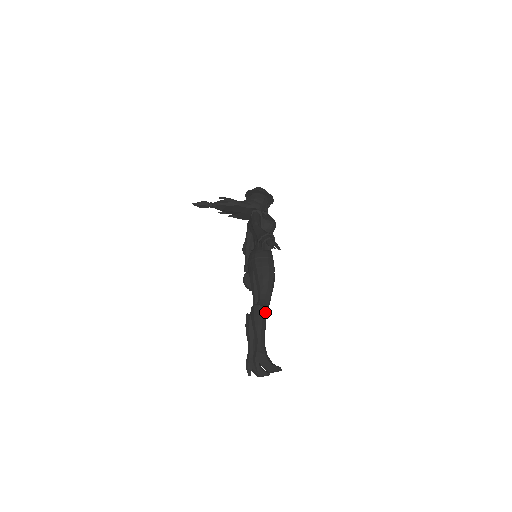
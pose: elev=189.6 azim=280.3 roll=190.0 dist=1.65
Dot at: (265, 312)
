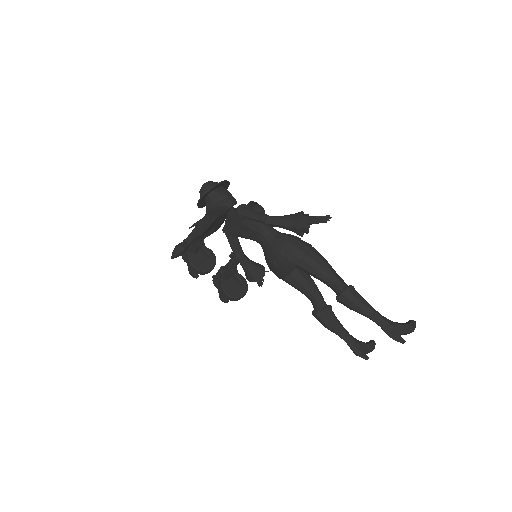
Dot at: (352, 290)
